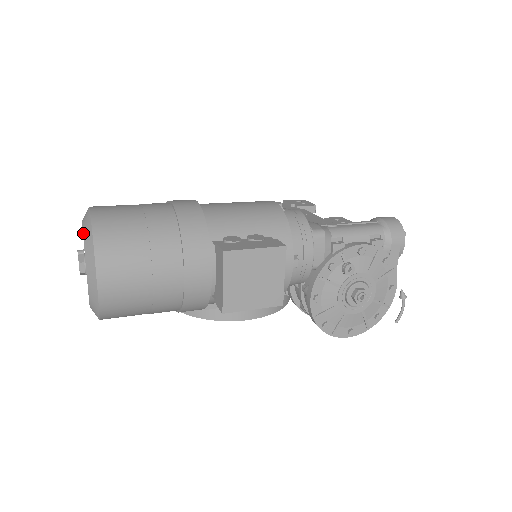
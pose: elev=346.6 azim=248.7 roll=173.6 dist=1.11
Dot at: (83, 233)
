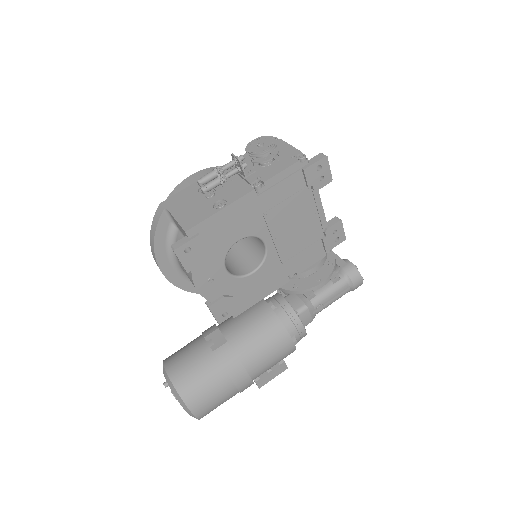
Dot at: occluded
